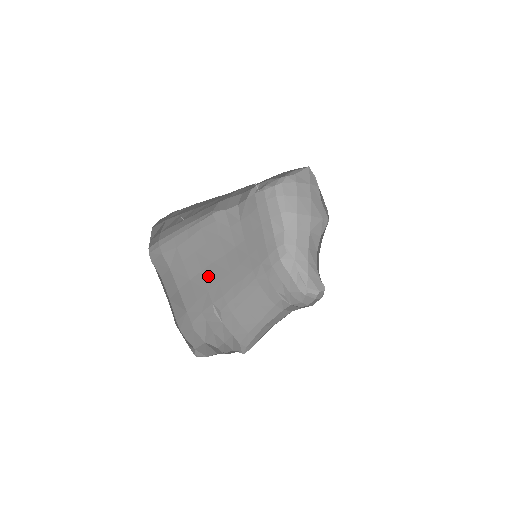
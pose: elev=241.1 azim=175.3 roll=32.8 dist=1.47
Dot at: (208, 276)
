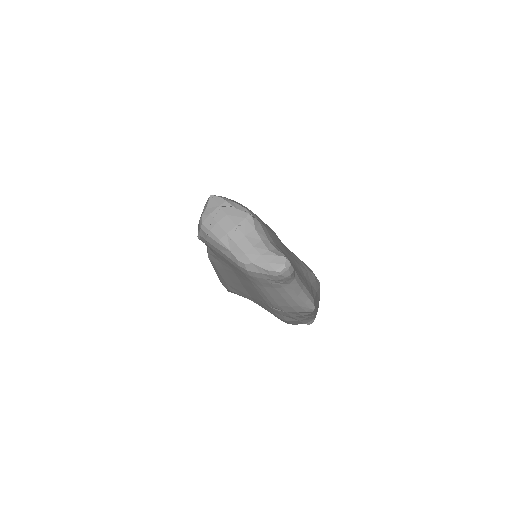
Dot at: (250, 292)
